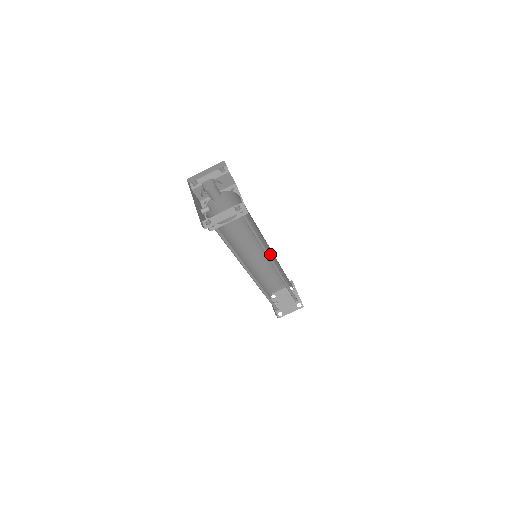
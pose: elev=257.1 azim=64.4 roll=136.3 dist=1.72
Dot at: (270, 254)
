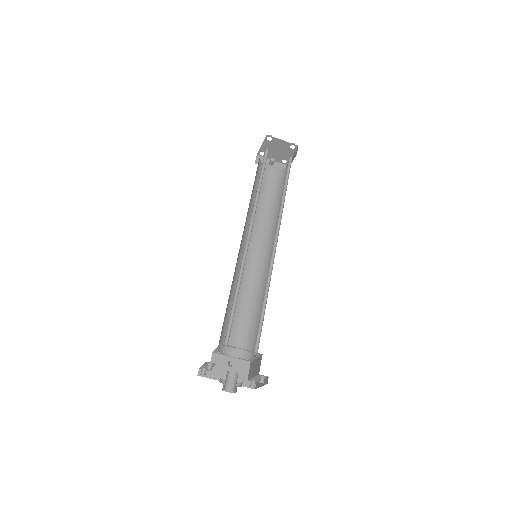
Dot at: occluded
